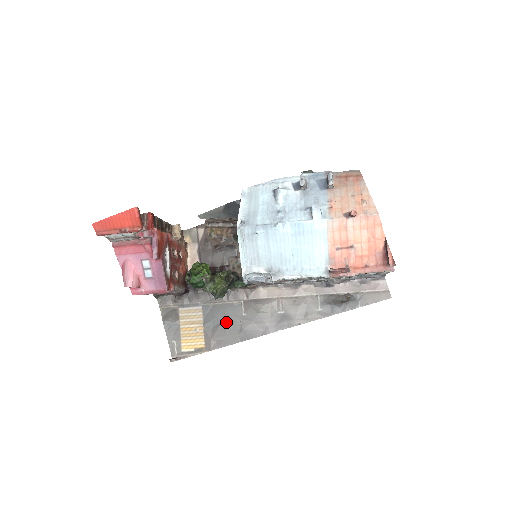
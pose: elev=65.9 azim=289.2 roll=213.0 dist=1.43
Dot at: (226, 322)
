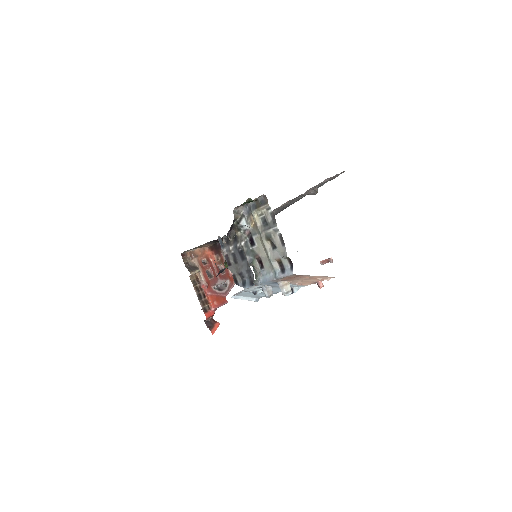
Dot at: occluded
